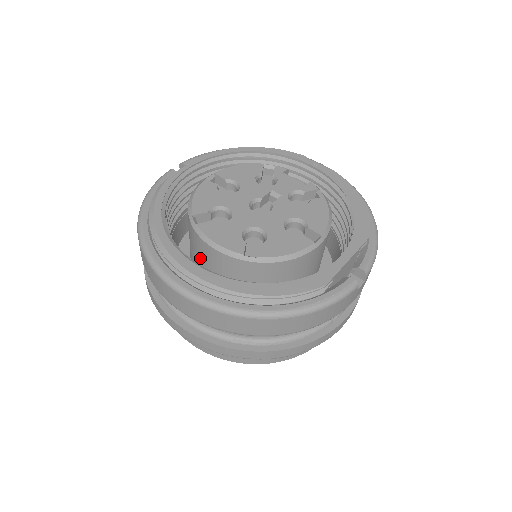
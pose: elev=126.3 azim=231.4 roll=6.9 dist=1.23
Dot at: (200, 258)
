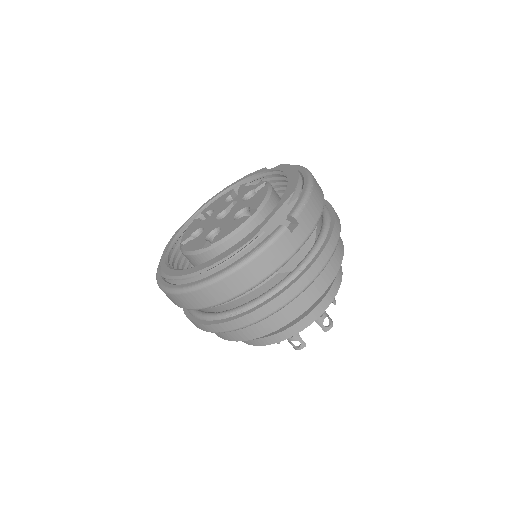
Dot at: occluded
